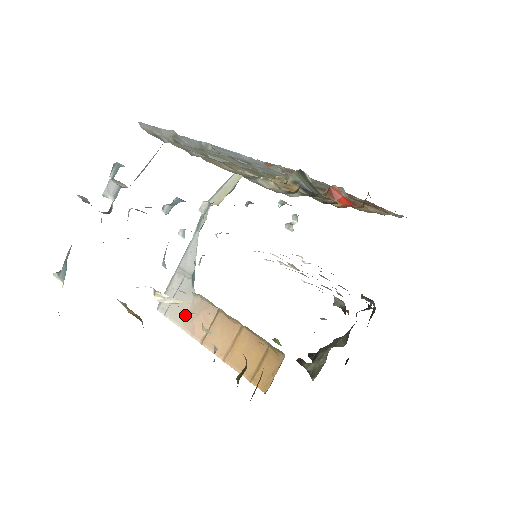
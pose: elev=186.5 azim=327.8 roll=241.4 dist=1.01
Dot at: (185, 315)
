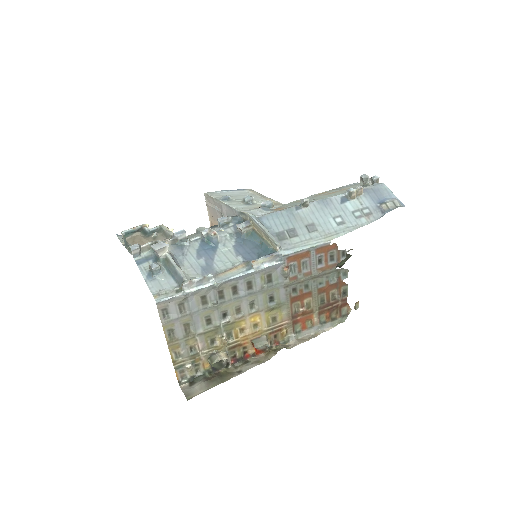
Dot at: (213, 219)
